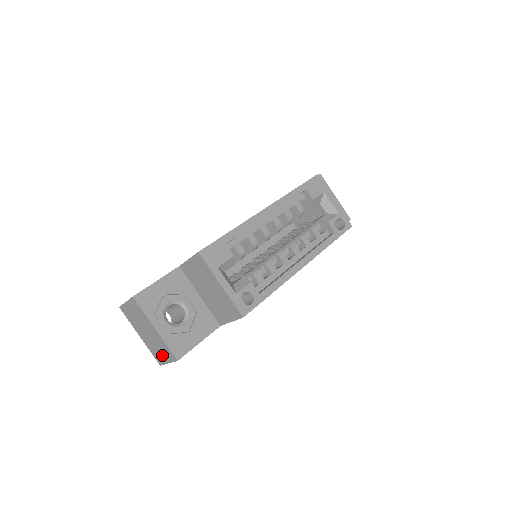
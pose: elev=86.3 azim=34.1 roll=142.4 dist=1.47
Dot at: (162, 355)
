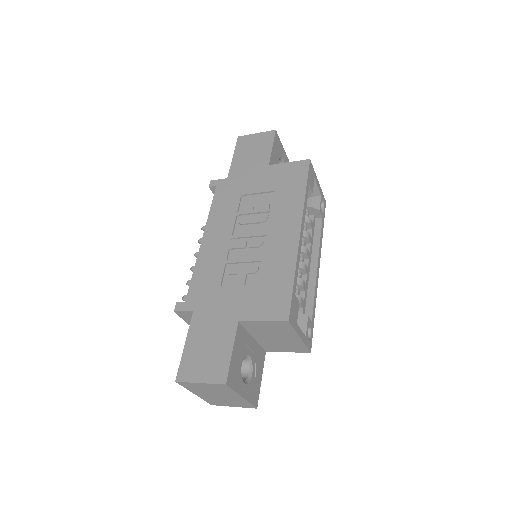
Dot at: (228, 404)
